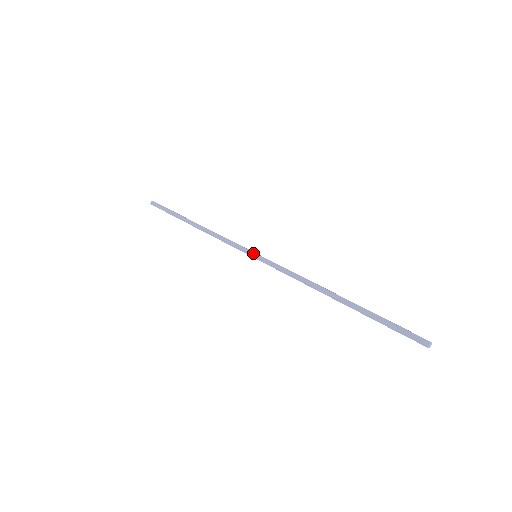
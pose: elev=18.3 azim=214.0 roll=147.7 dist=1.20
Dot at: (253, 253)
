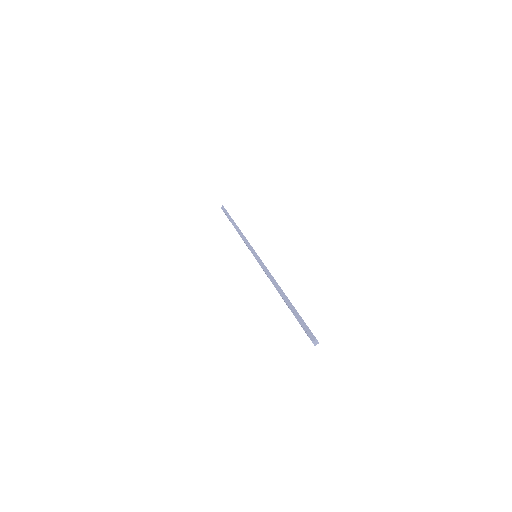
Dot at: (255, 252)
